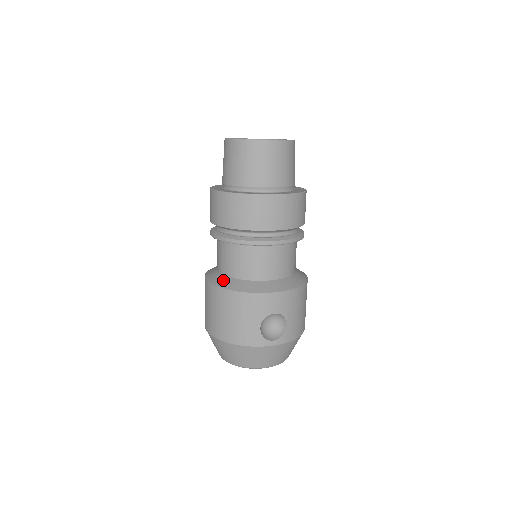
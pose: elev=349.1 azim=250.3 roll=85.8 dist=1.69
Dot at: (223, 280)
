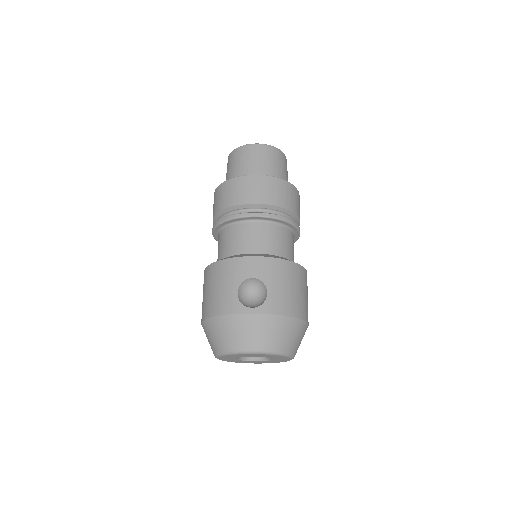
Dot at: occluded
